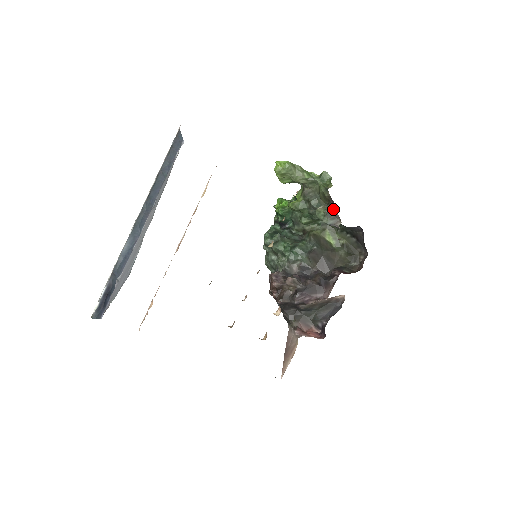
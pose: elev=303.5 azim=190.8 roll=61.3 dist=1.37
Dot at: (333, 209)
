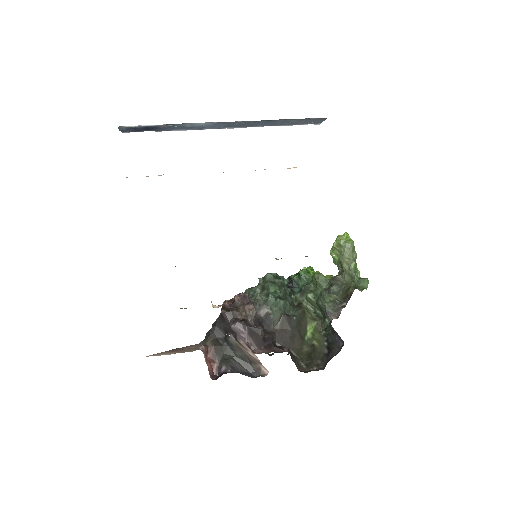
Dot at: (343, 304)
